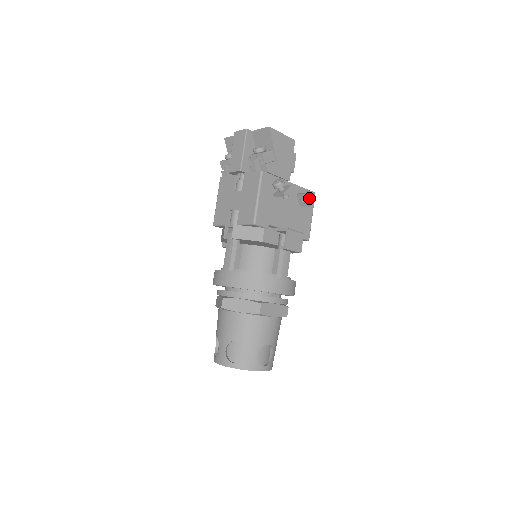
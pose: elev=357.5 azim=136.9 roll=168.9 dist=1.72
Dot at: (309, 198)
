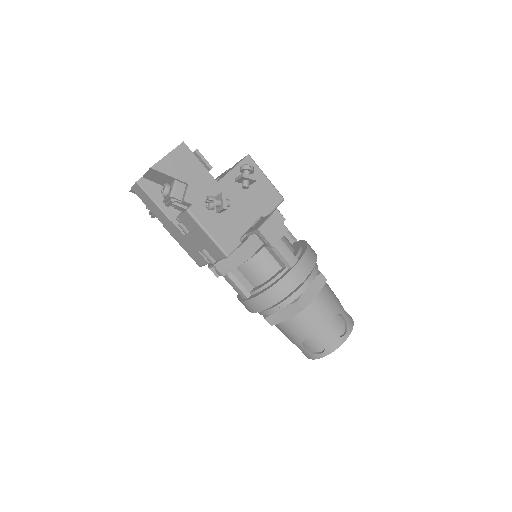
Dot at: (248, 177)
